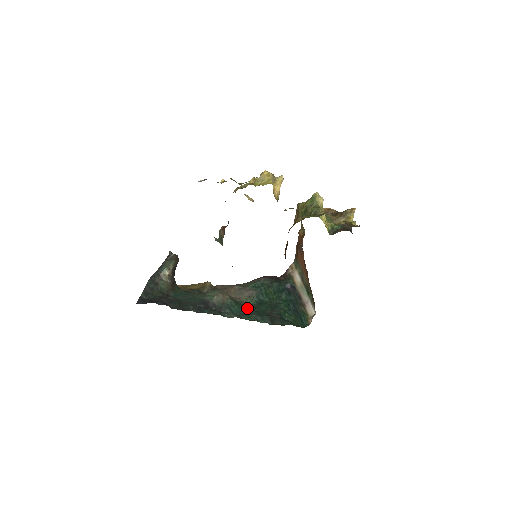
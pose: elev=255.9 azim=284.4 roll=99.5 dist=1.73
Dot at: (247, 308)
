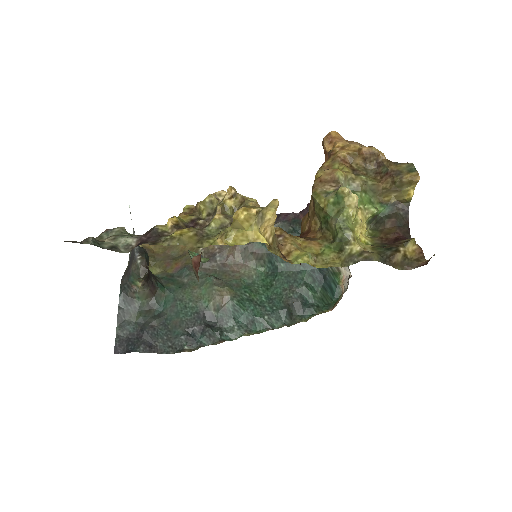
Dot at: (256, 300)
